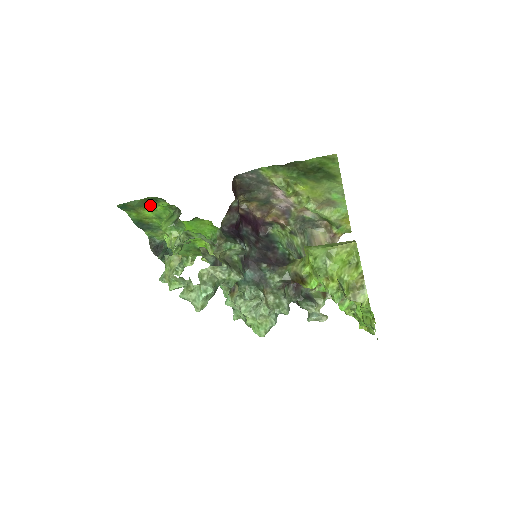
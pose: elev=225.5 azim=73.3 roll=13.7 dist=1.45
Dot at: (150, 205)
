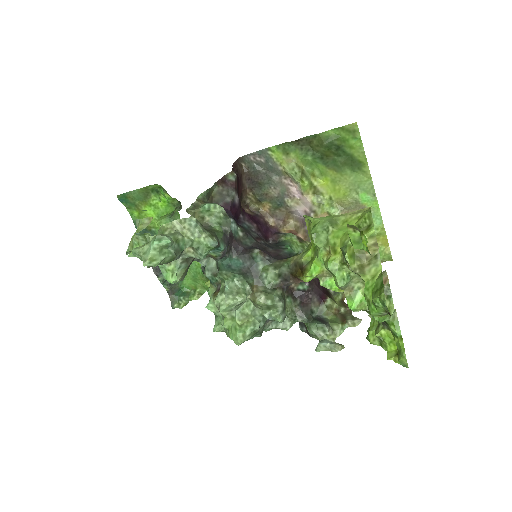
Dot at: (151, 199)
